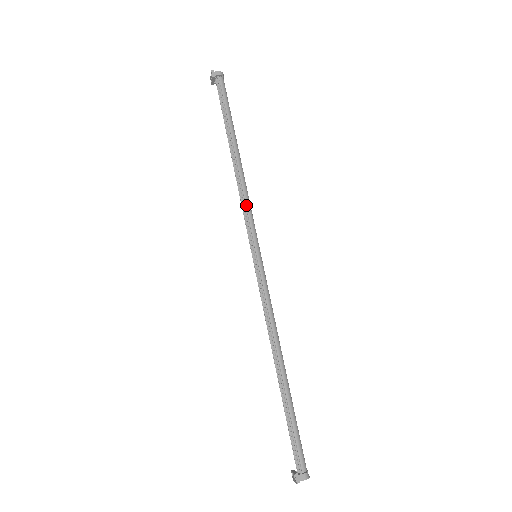
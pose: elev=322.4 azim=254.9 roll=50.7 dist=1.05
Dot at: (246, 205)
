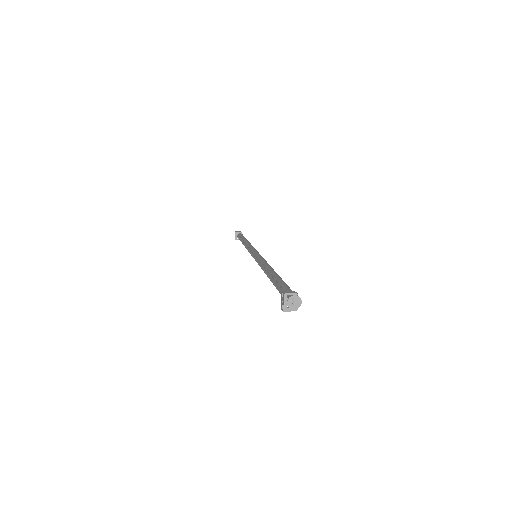
Dot at: (250, 246)
